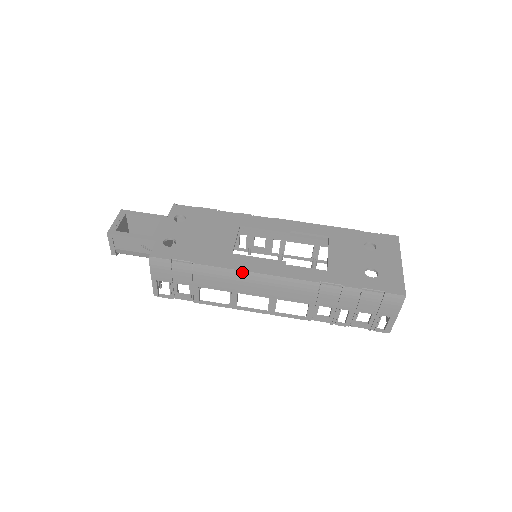
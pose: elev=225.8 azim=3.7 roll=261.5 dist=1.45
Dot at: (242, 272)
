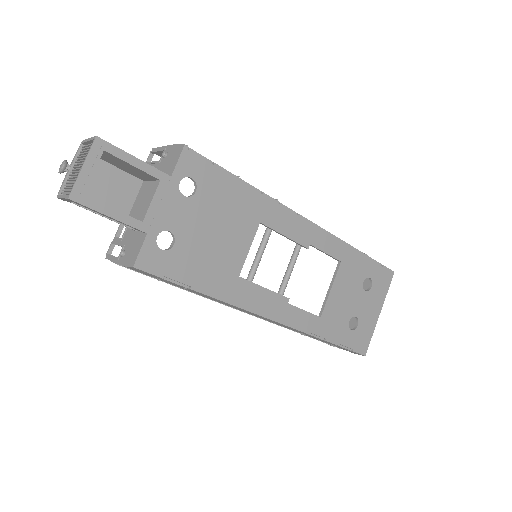
Dot at: (241, 309)
